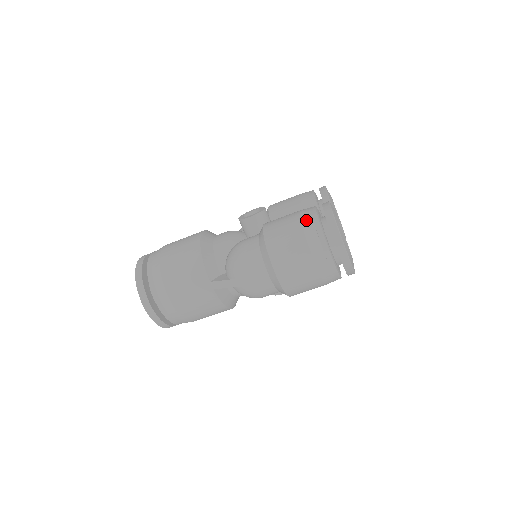
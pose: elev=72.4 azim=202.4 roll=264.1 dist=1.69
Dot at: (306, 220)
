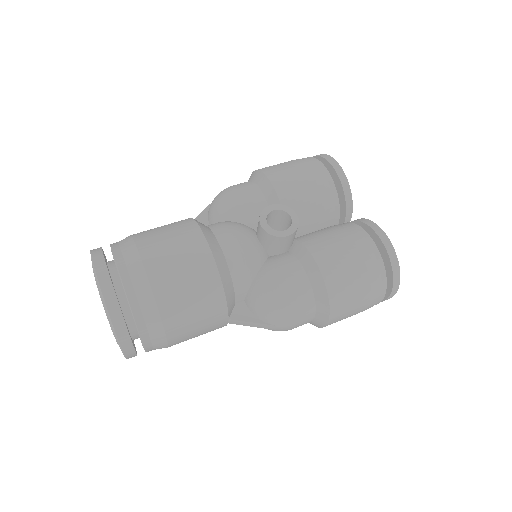
Dot at: (373, 268)
